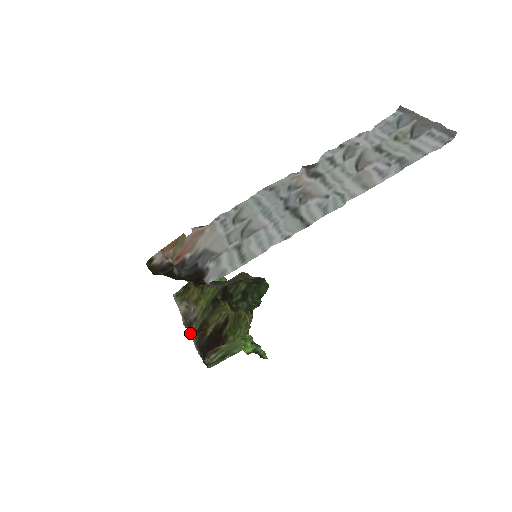
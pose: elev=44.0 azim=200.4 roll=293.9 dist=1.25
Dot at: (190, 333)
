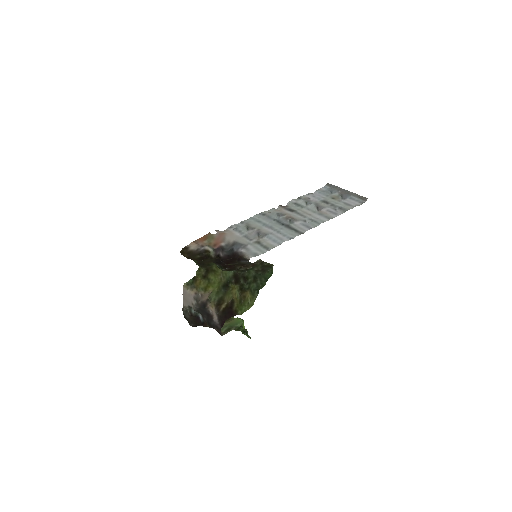
Dot at: (204, 310)
